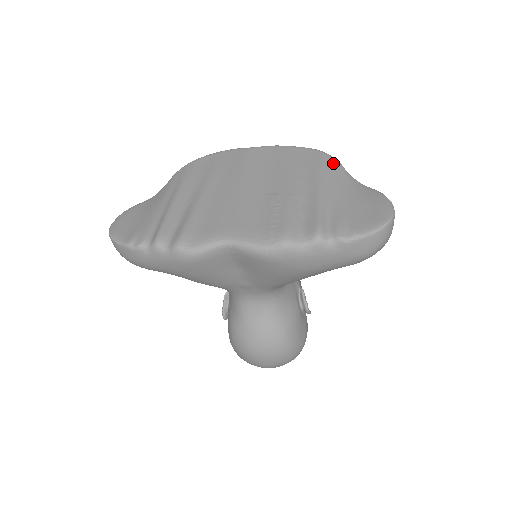
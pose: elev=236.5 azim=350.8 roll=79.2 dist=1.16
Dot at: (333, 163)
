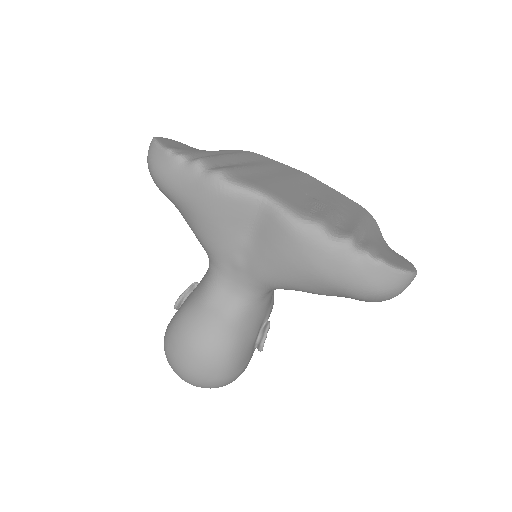
Dot at: (374, 220)
